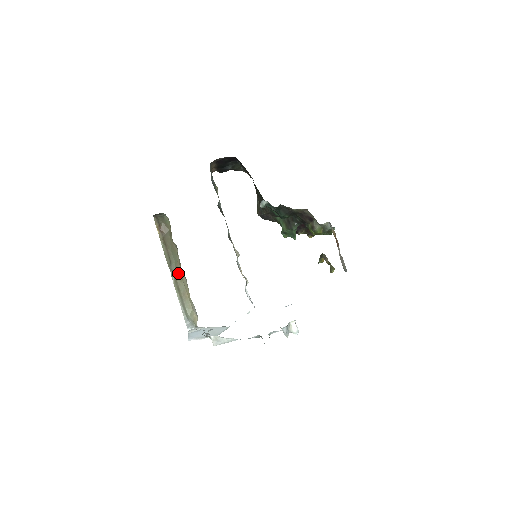
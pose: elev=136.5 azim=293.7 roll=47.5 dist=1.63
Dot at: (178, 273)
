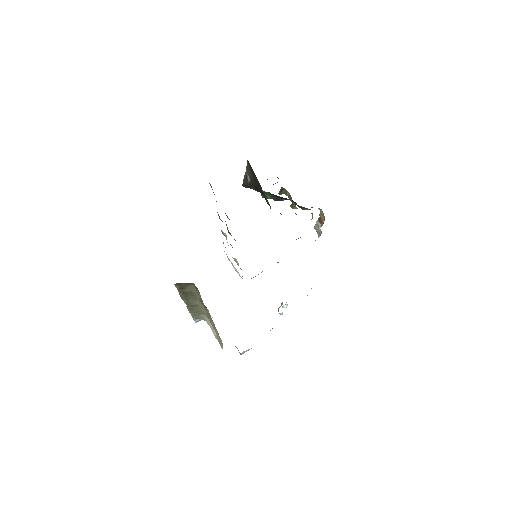
Dot at: (195, 305)
